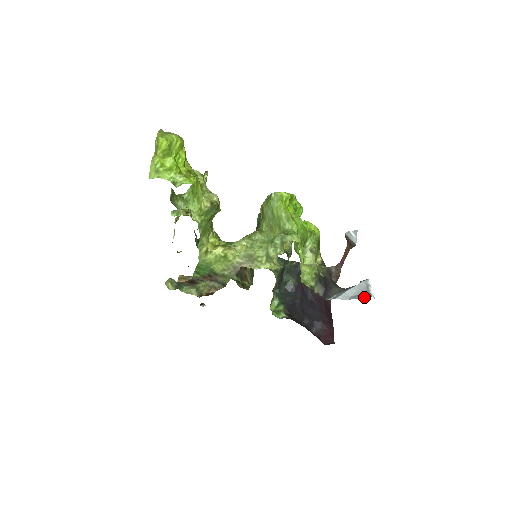
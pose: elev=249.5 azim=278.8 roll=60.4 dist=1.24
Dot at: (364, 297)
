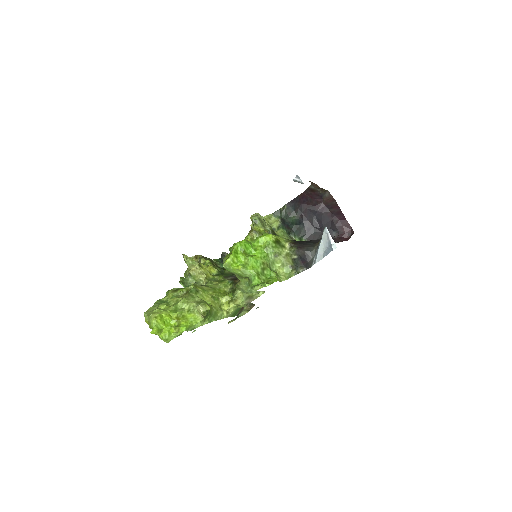
Dot at: (329, 252)
